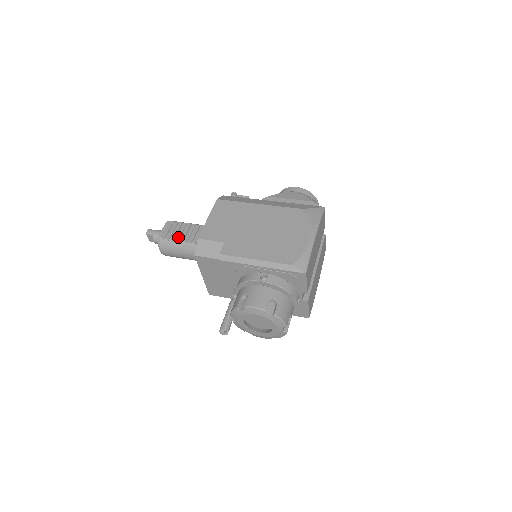
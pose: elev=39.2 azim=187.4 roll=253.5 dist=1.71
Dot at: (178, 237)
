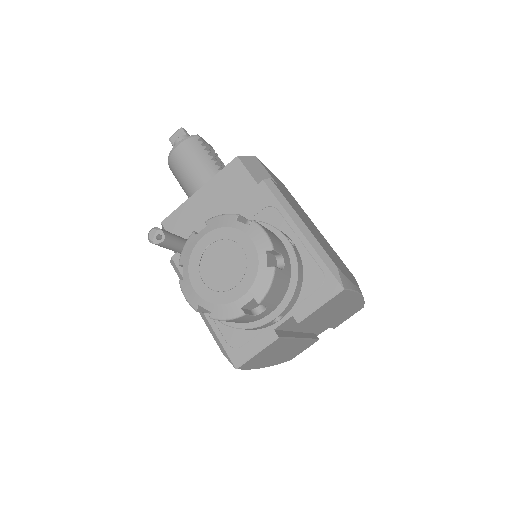
Dot at: occluded
